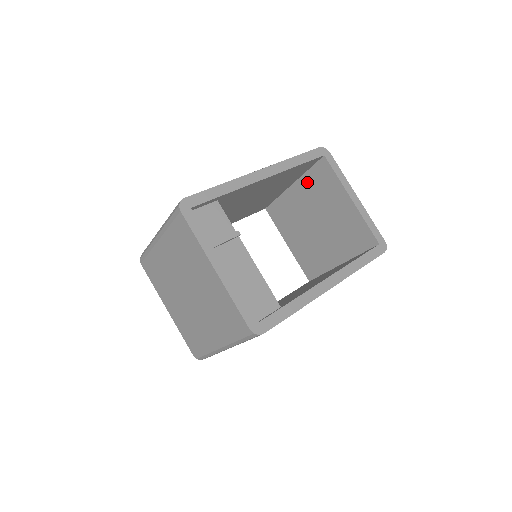
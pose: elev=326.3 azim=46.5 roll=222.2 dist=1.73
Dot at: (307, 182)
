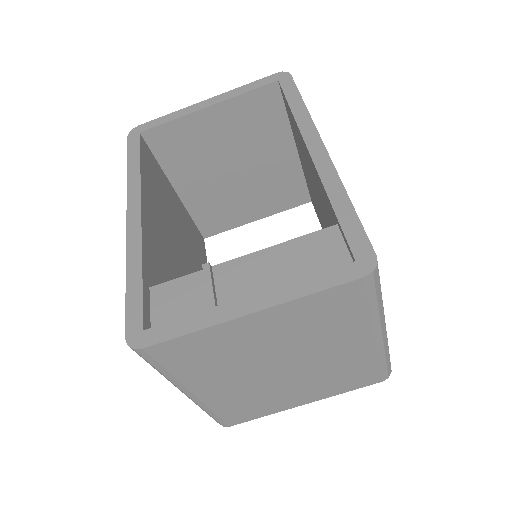
Dot at: (175, 169)
